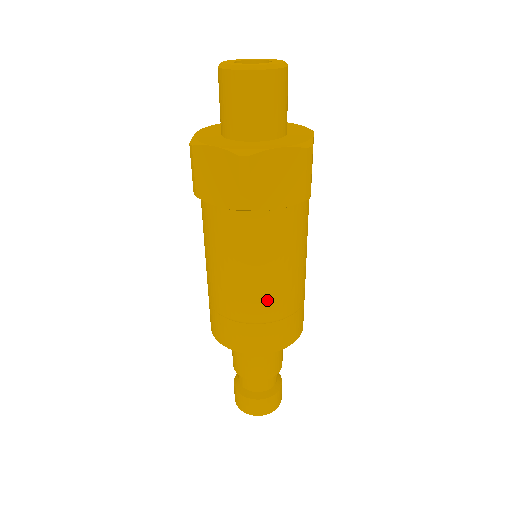
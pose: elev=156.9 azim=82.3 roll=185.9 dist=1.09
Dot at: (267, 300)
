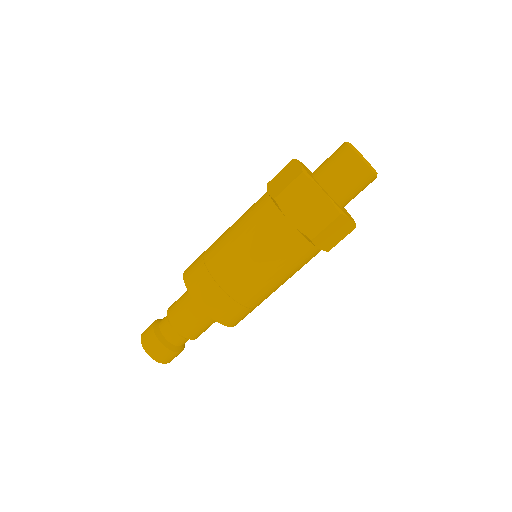
Dot at: (230, 266)
